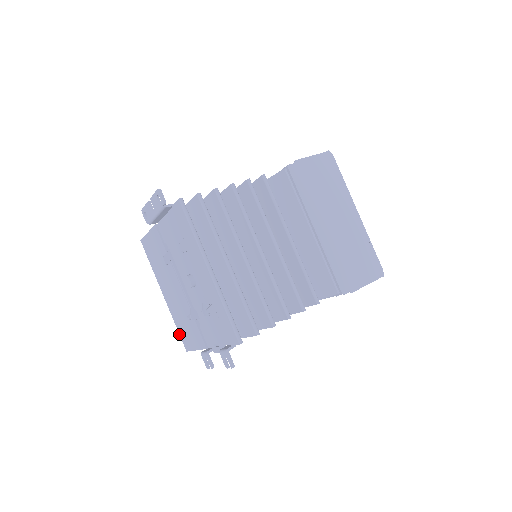
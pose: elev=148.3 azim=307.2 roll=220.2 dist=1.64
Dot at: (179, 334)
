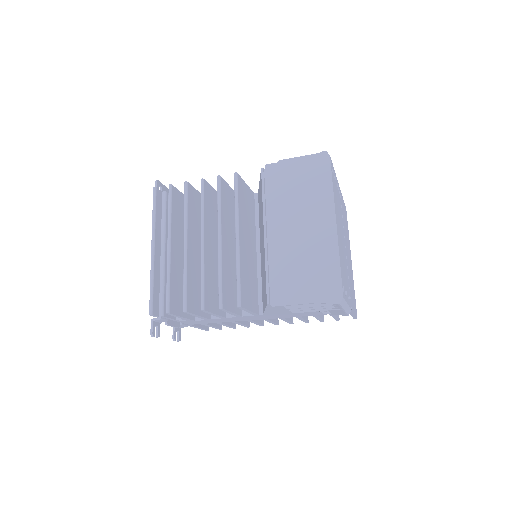
Dot at: occluded
